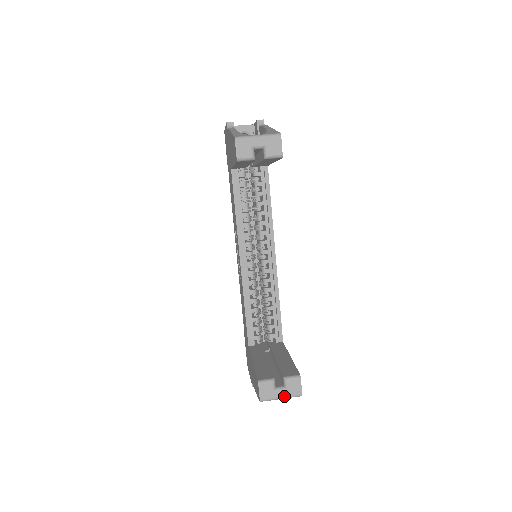
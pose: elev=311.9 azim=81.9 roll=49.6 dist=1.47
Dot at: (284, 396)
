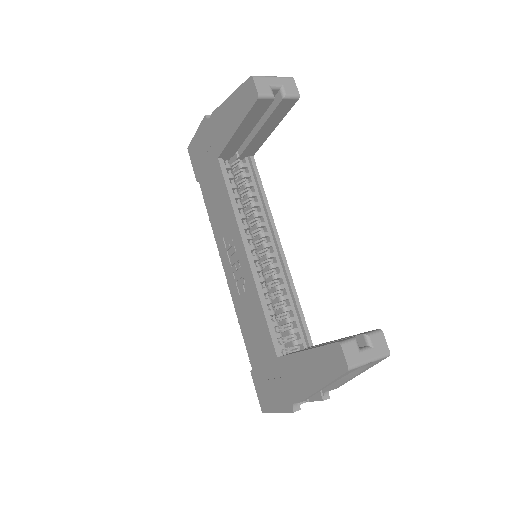
Dot at: (372, 357)
